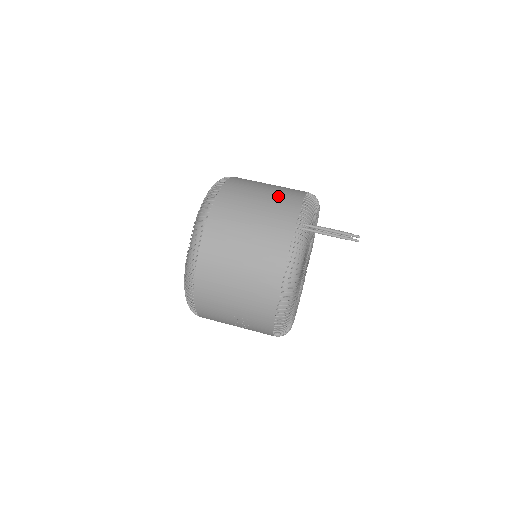
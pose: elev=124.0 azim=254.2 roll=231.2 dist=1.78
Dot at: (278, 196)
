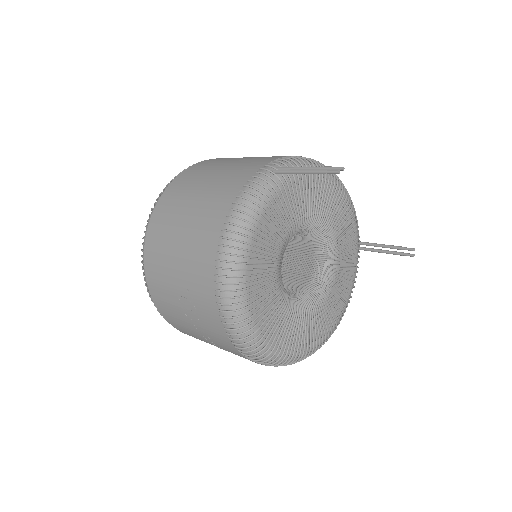
Dot at: occluded
